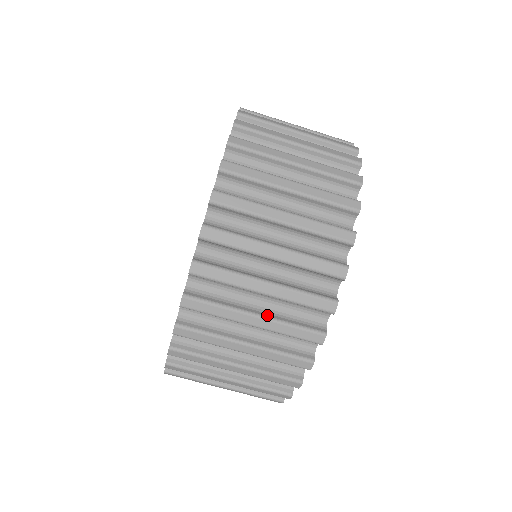
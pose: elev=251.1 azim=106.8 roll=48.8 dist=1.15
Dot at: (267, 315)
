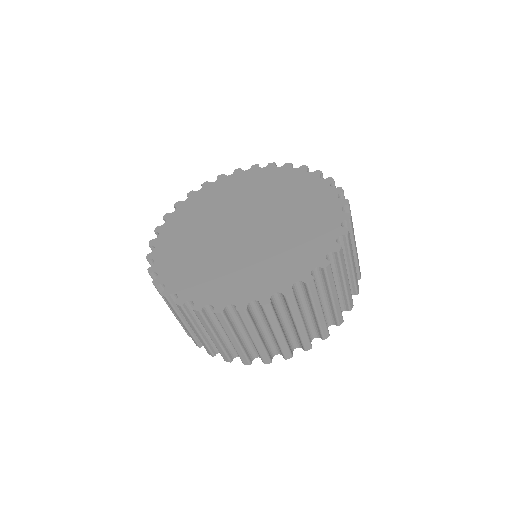
Dot at: occluded
